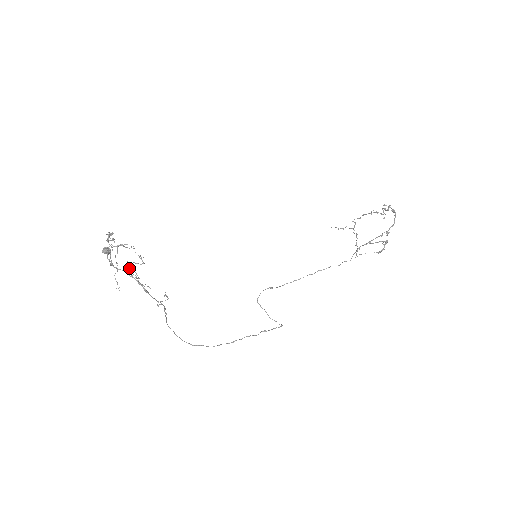
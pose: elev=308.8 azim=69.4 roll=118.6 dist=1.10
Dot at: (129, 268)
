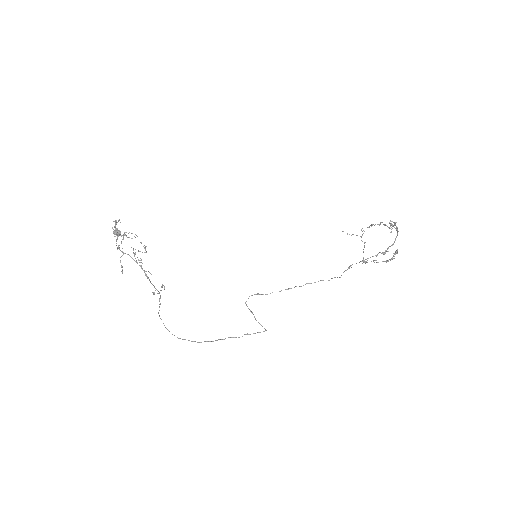
Dot at: (134, 254)
